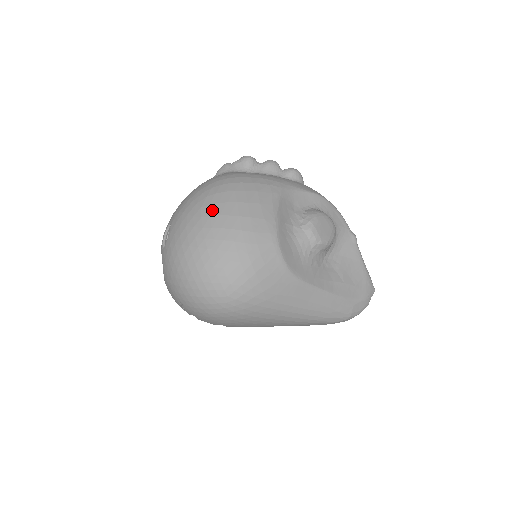
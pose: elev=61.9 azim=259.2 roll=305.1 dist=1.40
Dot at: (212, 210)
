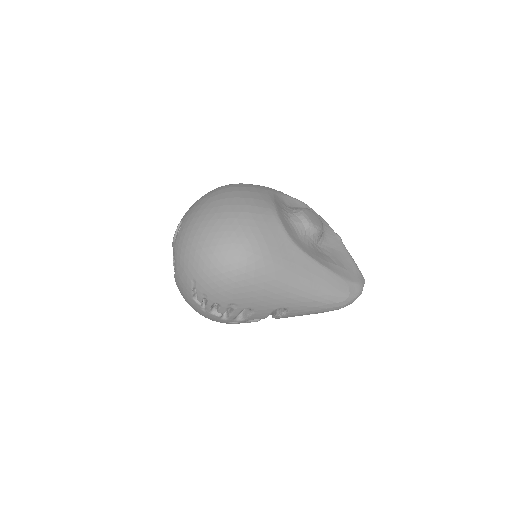
Dot at: (219, 197)
